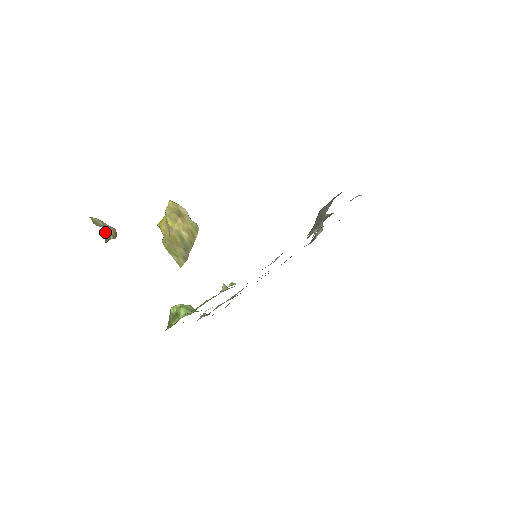
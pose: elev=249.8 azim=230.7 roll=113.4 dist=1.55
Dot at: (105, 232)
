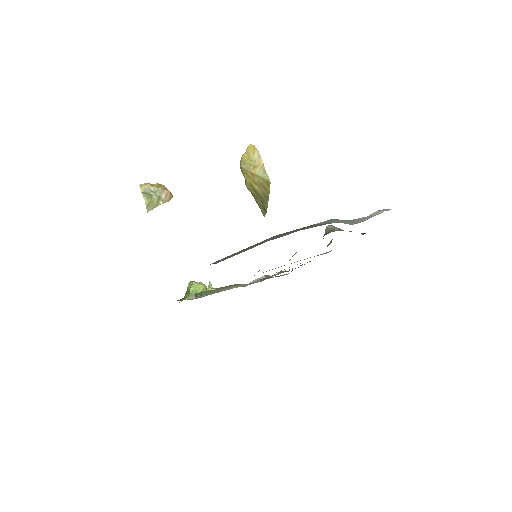
Dot at: (148, 202)
